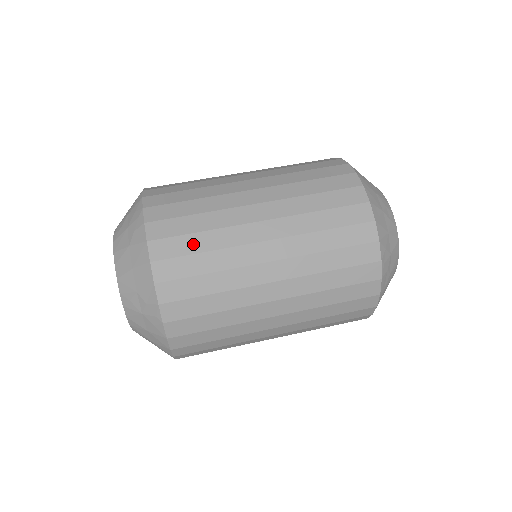
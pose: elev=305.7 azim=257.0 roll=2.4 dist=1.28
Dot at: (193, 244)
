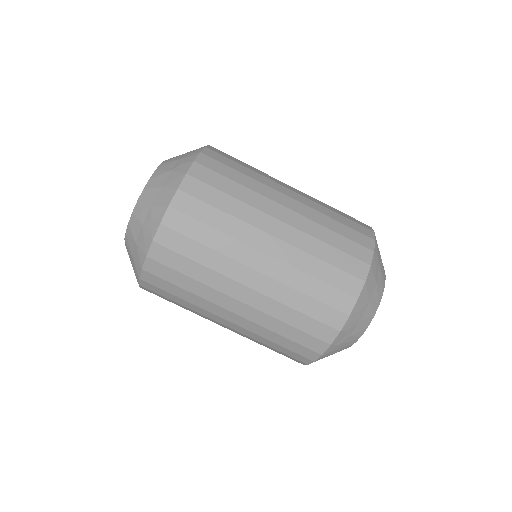
Dot at: (218, 199)
